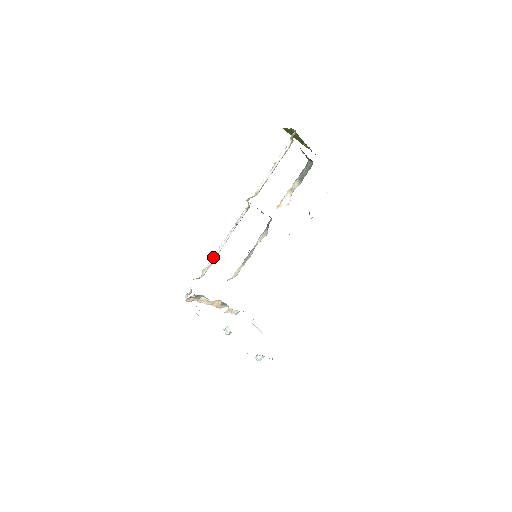
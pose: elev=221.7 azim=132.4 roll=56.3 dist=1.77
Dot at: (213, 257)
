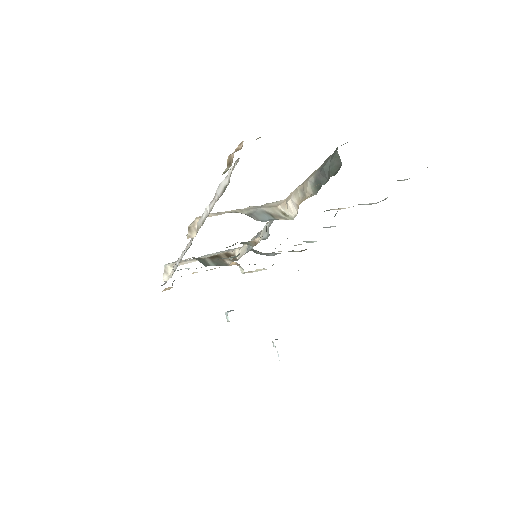
Dot at: (175, 264)
